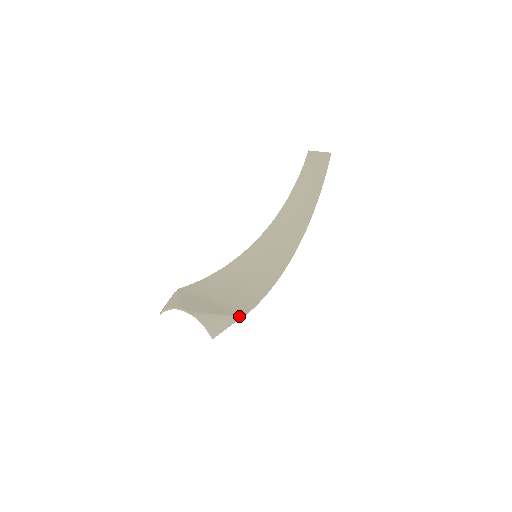
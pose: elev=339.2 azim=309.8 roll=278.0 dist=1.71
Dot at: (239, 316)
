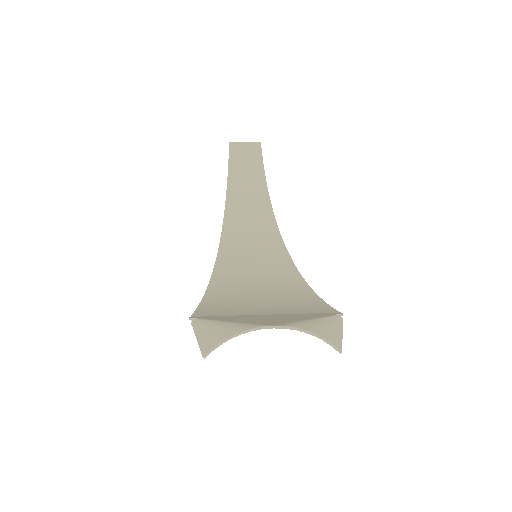
Dot at: (339, 314)
